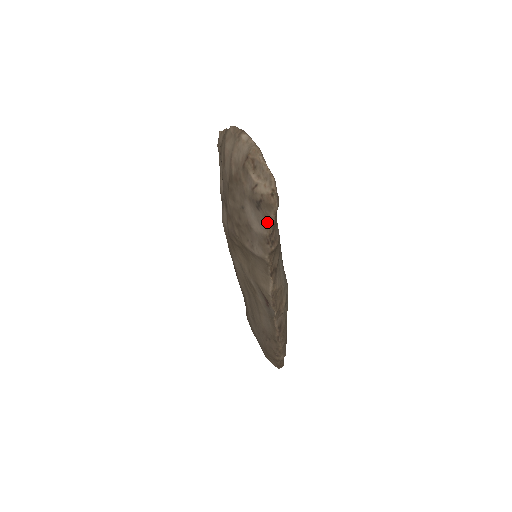
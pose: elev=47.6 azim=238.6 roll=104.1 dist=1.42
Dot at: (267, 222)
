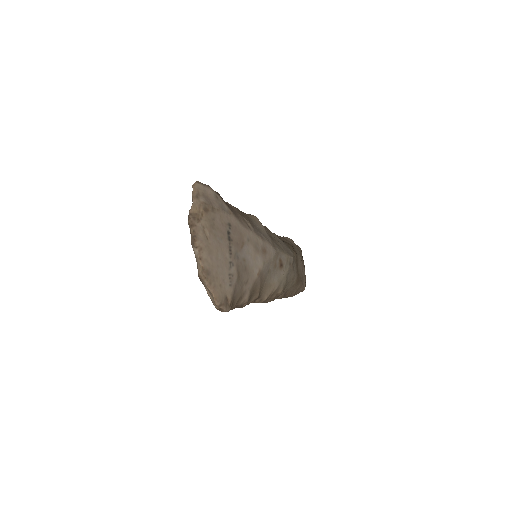
Dot at: occluded
